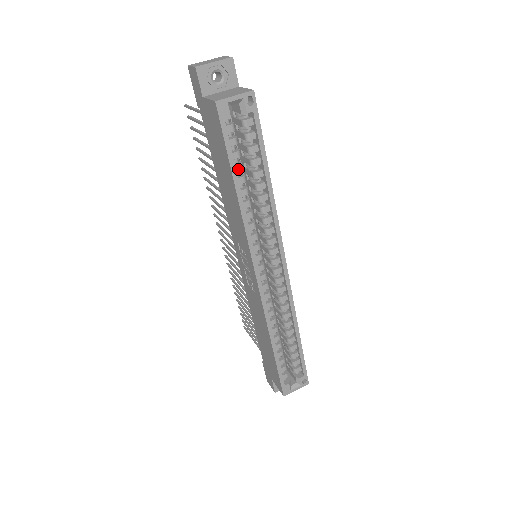
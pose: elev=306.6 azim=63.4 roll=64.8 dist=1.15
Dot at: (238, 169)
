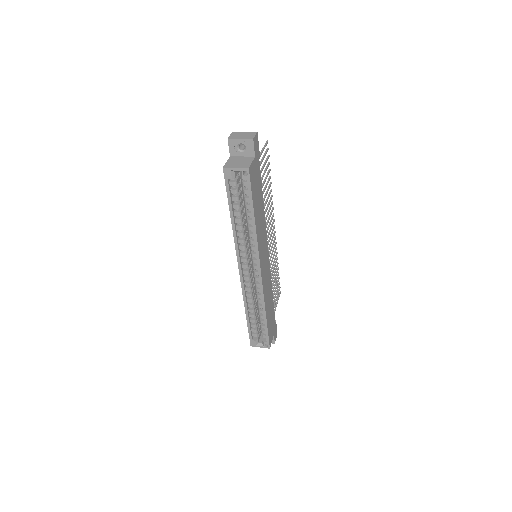
Dot at: (235, 207)
